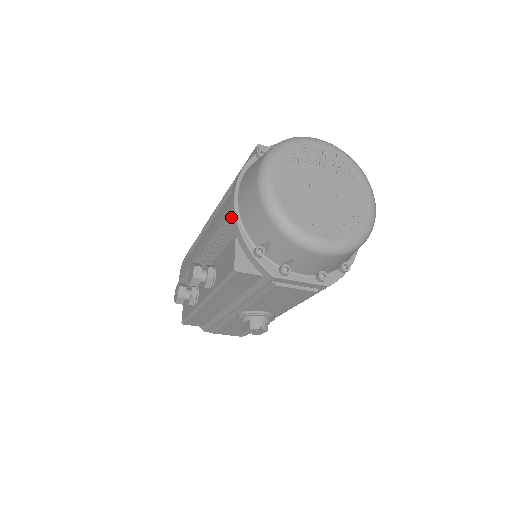
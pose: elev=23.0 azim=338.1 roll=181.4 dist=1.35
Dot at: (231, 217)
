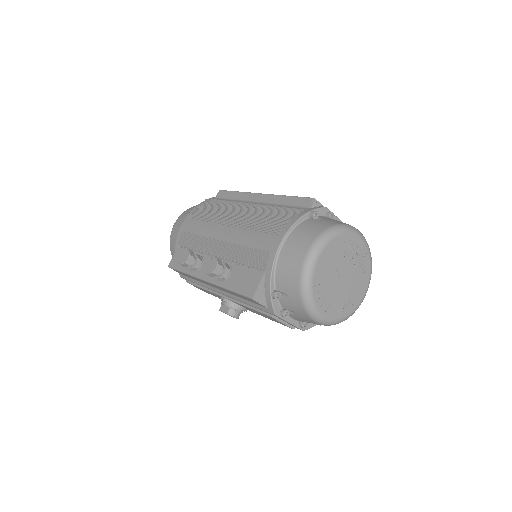
Dot at: (269, 256)
